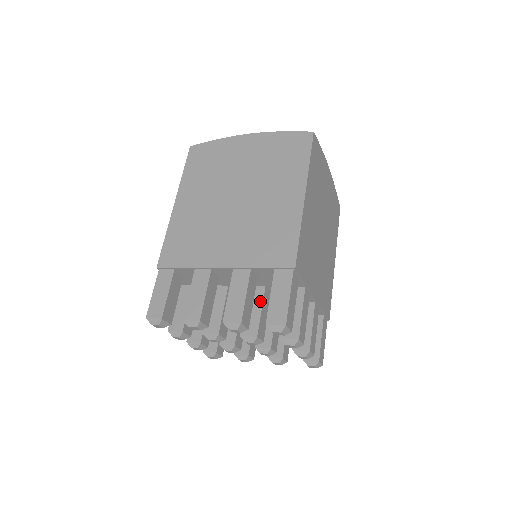
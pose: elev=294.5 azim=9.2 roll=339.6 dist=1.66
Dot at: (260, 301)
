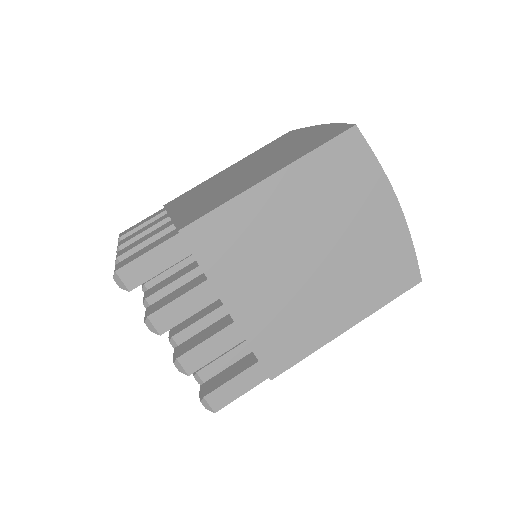
Dot at: occluded
